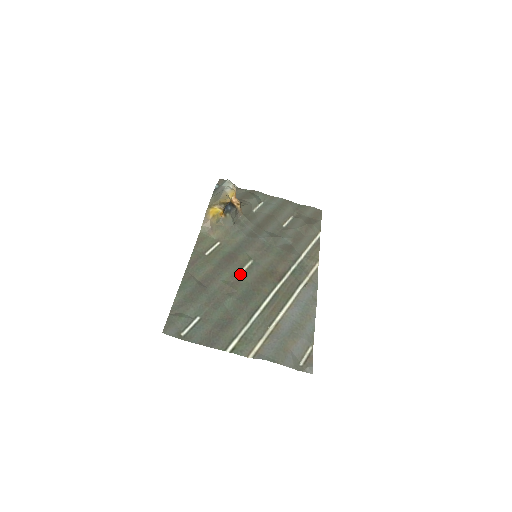
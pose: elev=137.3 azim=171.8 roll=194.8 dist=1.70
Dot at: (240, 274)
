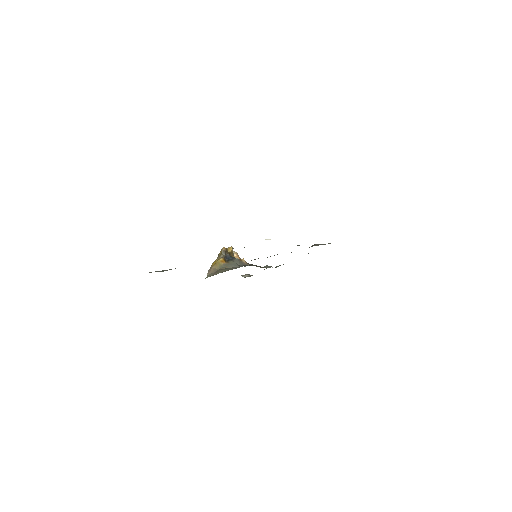
Dot at: occluded
